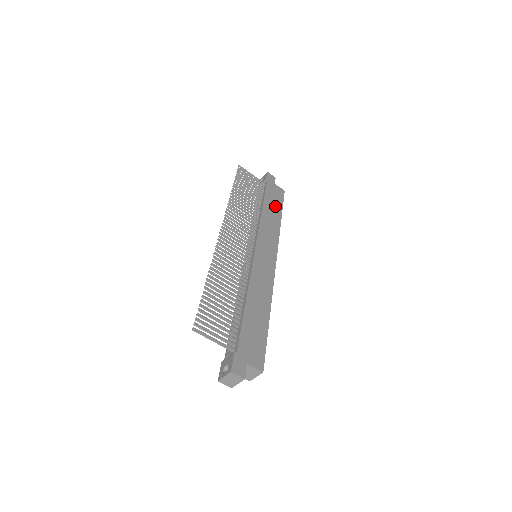
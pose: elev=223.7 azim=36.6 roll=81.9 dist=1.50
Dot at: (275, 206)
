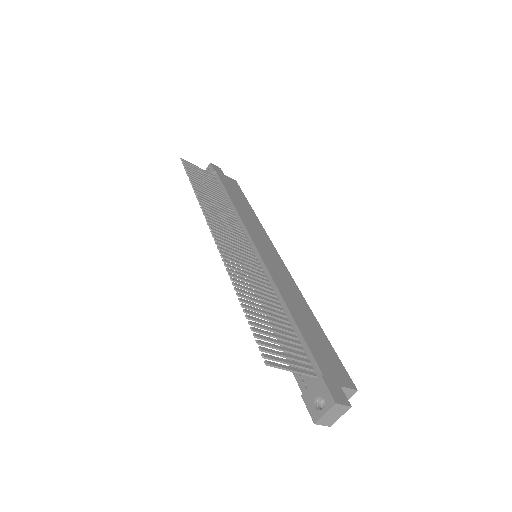
Dot at: (240, 197)
